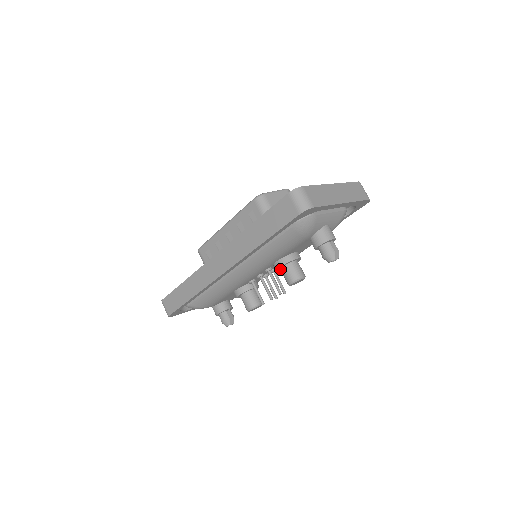
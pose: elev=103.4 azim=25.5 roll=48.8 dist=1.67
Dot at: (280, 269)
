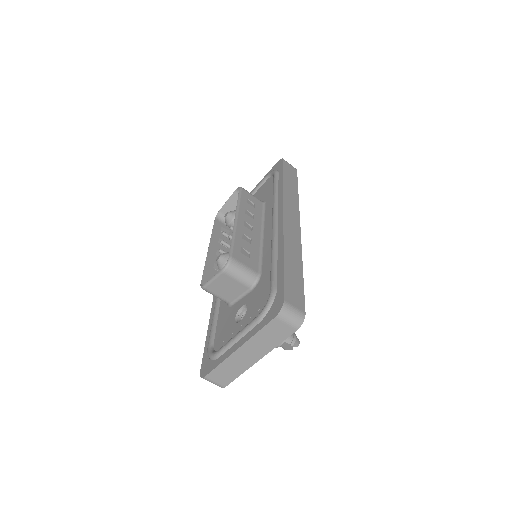
Dot at: occluded
